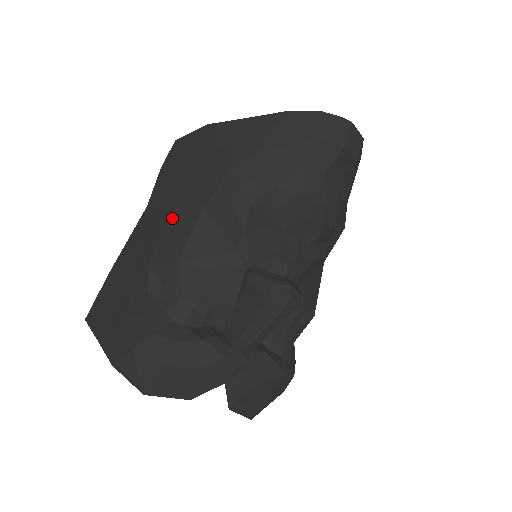
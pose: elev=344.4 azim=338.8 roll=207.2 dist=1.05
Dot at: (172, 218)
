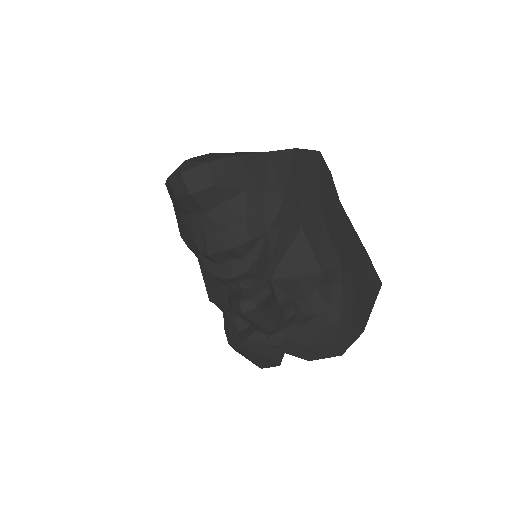
Dot at: occluded
